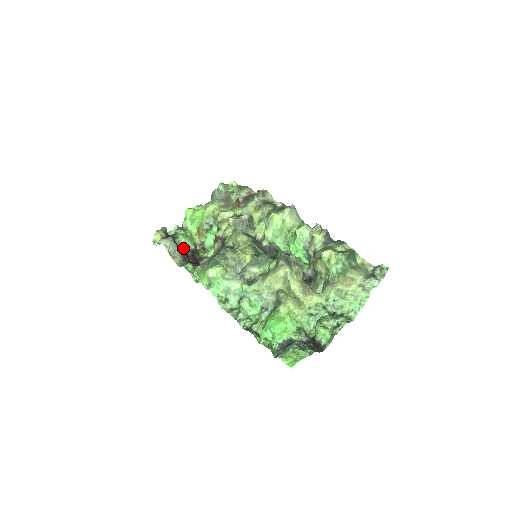
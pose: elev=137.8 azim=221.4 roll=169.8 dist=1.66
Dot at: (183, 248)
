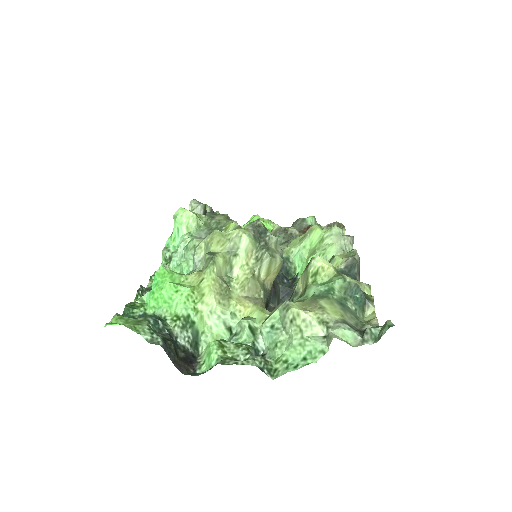
Dot at: occluded
